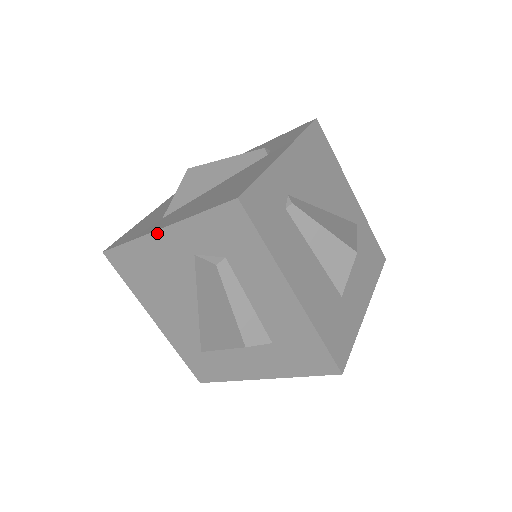
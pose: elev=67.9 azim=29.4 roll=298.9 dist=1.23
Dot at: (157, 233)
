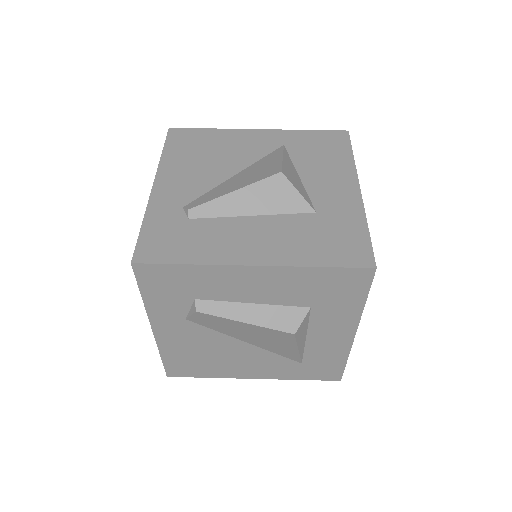
Dot at: (156, 334)
